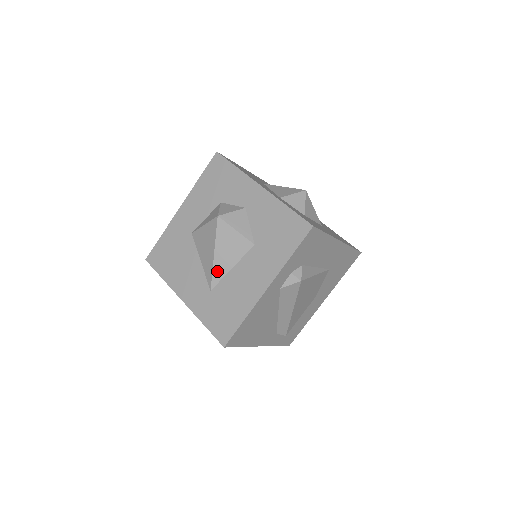
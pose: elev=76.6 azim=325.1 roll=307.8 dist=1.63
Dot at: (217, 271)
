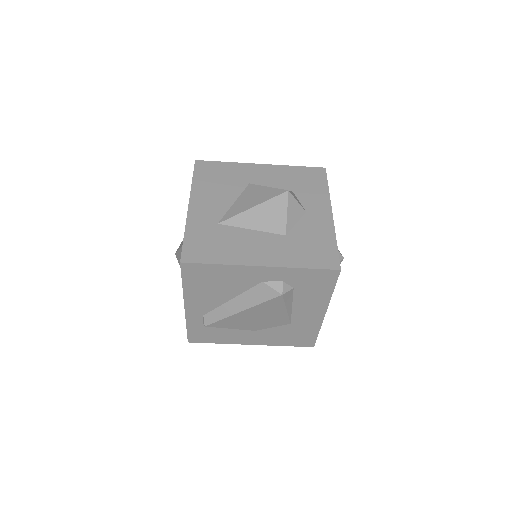
Dot at: (240, 218)
